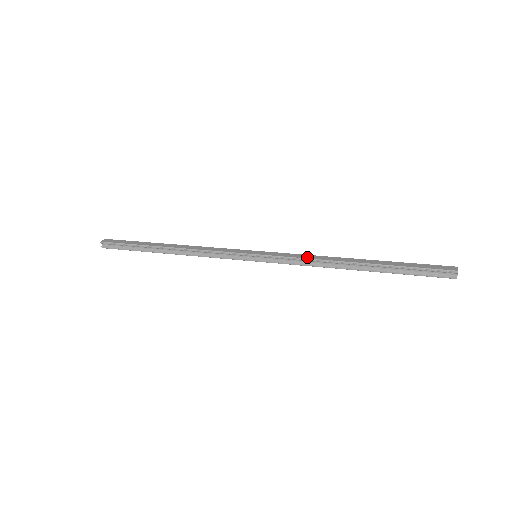
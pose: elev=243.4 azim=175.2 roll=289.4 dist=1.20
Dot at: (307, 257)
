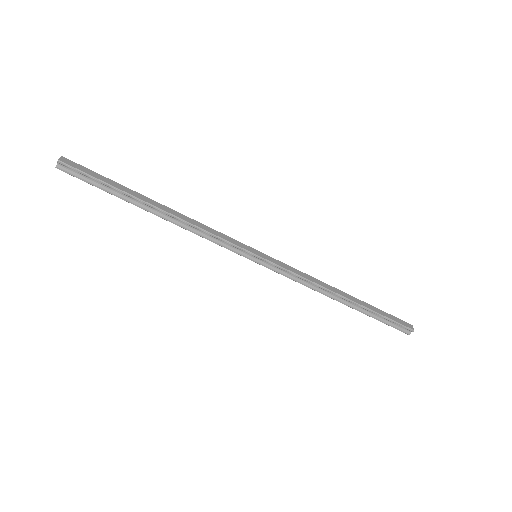
Dot at: (307, 277)
